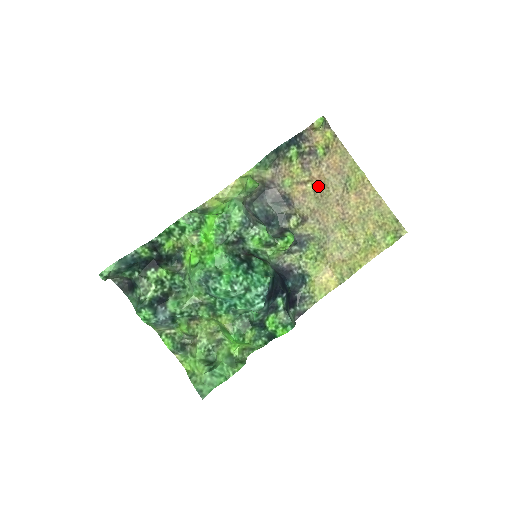
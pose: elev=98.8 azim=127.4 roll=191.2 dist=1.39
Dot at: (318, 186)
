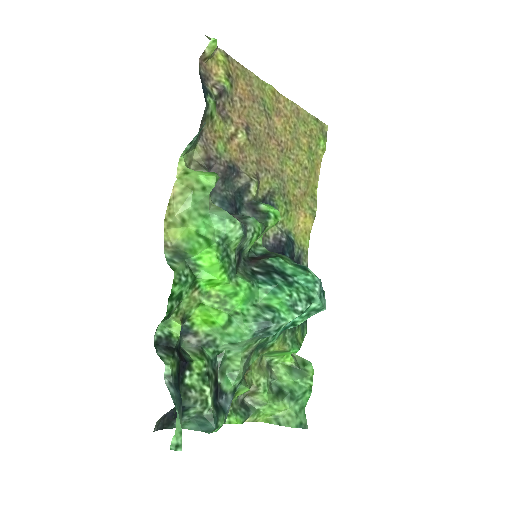
Dot at: (247, 130)
